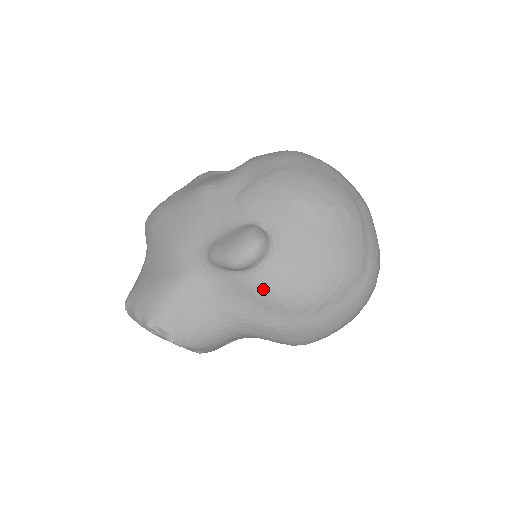
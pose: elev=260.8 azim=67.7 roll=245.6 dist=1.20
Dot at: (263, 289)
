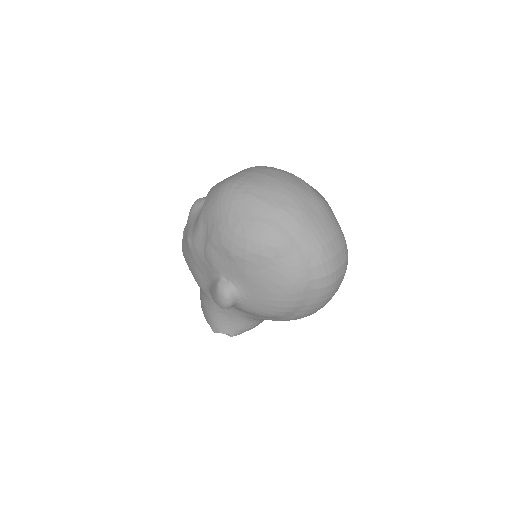
Dot at: (251, 312)
